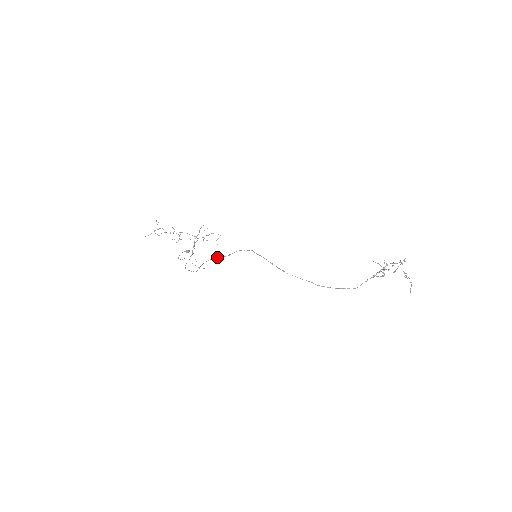
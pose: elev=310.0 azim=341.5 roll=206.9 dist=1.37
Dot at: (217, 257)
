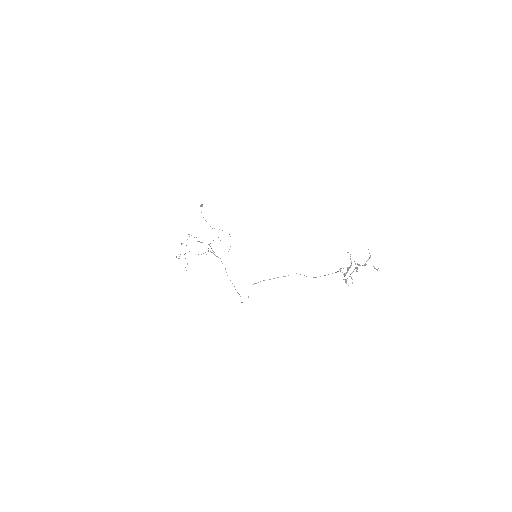
Dot at: occluded
